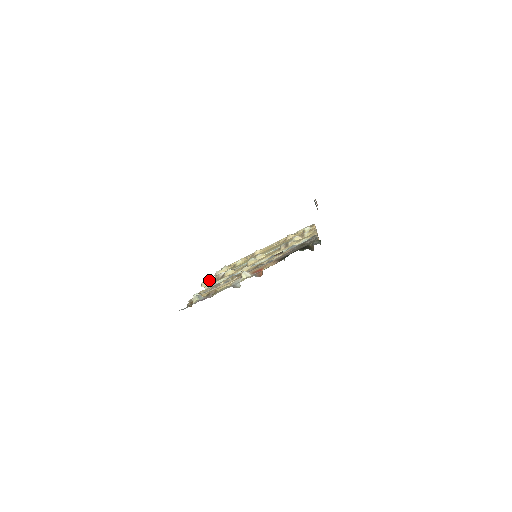
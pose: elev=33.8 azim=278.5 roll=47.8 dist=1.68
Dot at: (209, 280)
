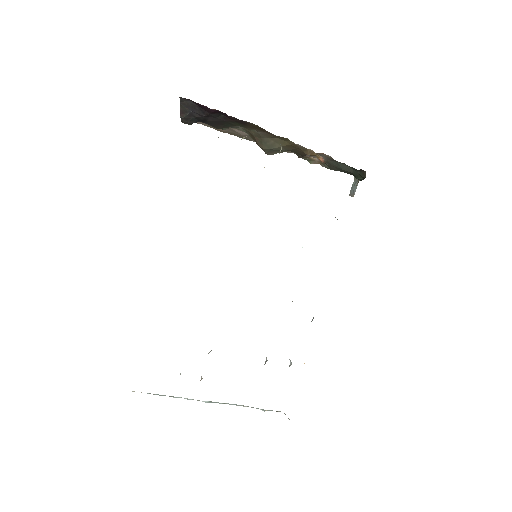
Dot at: occluded
